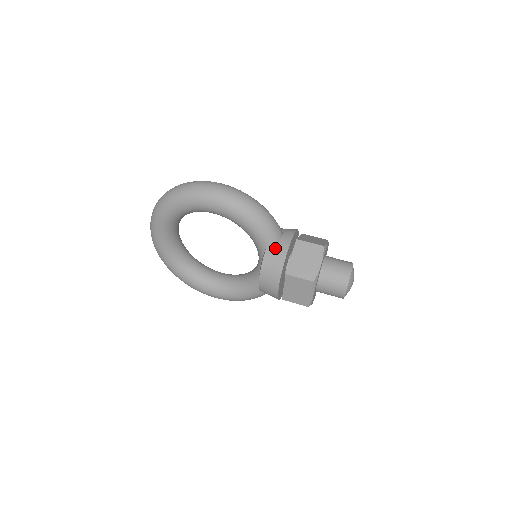
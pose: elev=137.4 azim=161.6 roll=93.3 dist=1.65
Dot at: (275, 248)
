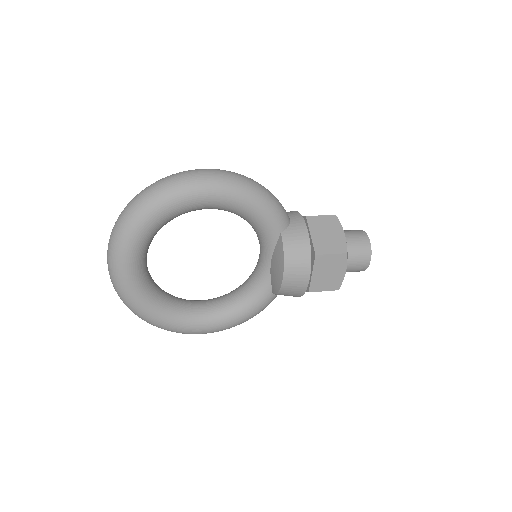
Dot at: (291, 230)
